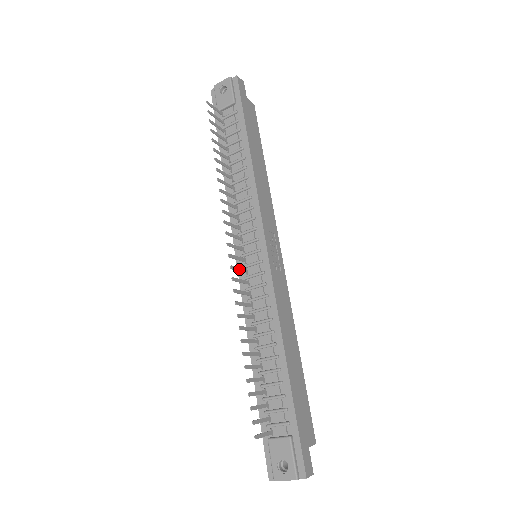
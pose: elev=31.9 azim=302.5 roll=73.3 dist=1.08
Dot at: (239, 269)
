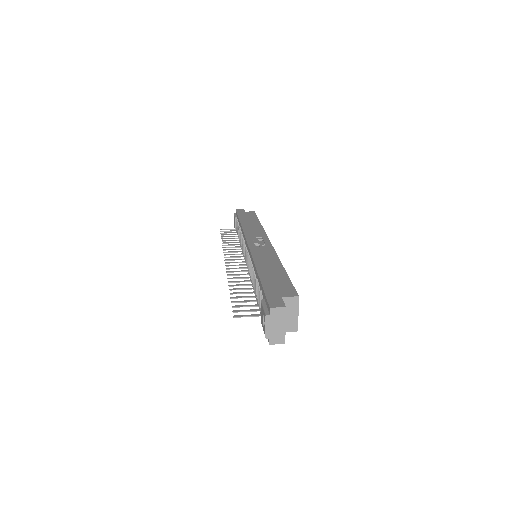
Dot at: (237, 265)
